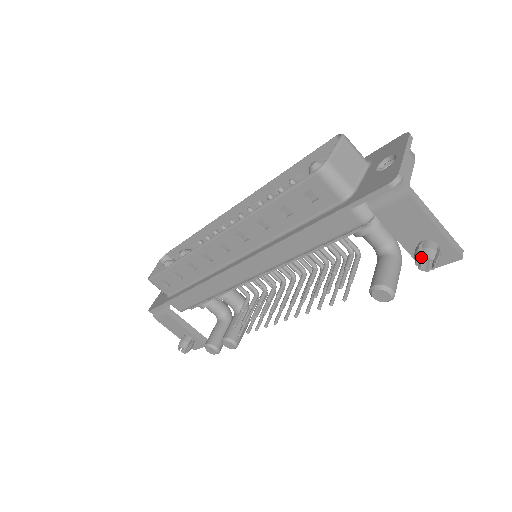
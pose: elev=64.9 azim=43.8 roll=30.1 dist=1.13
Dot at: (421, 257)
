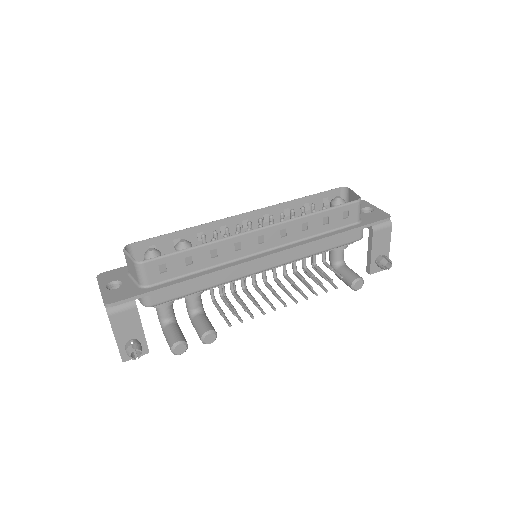
Dot at: (379, 263)
